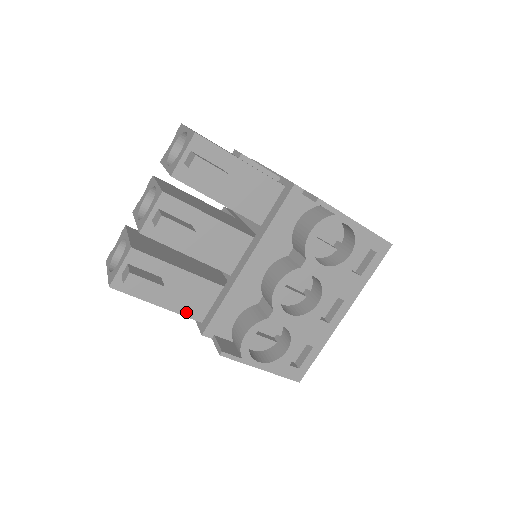
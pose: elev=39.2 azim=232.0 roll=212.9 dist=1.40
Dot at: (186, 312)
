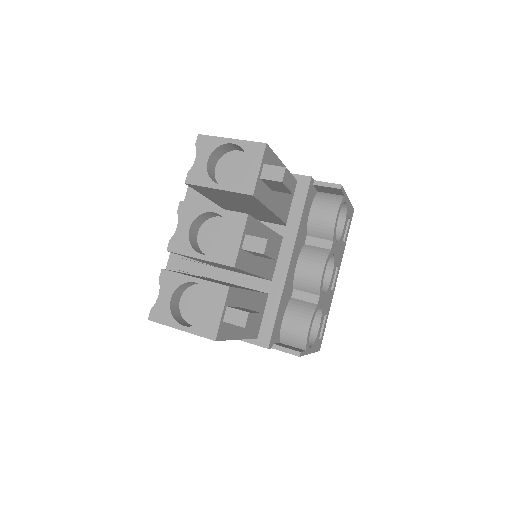
Dot at: (251, 334)
